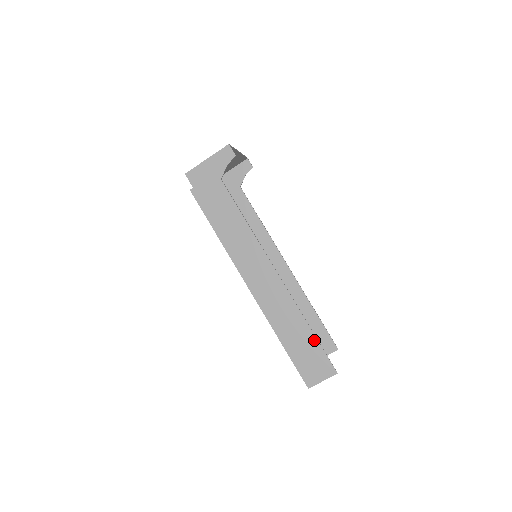
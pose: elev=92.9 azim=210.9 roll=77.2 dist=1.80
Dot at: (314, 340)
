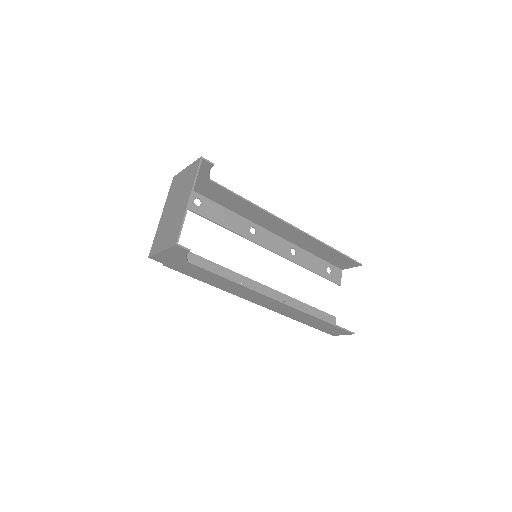
Dot at: (329, 324)
